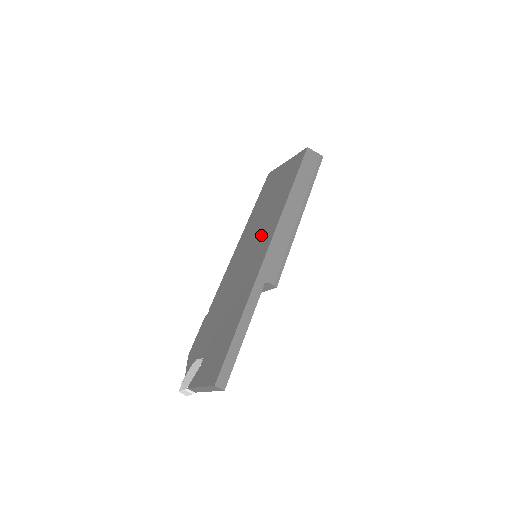
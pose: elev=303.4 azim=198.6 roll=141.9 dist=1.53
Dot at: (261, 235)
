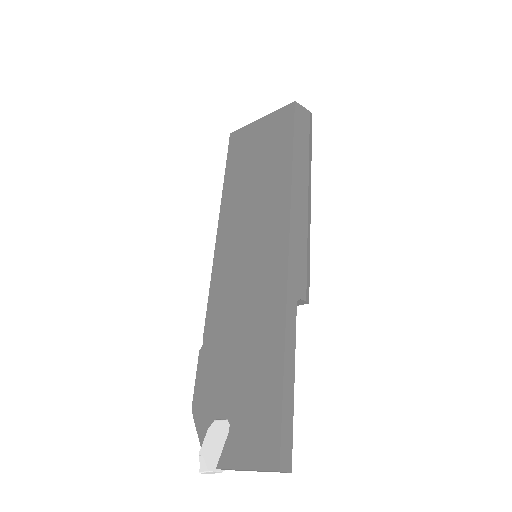
Dot at: (263, 228)
